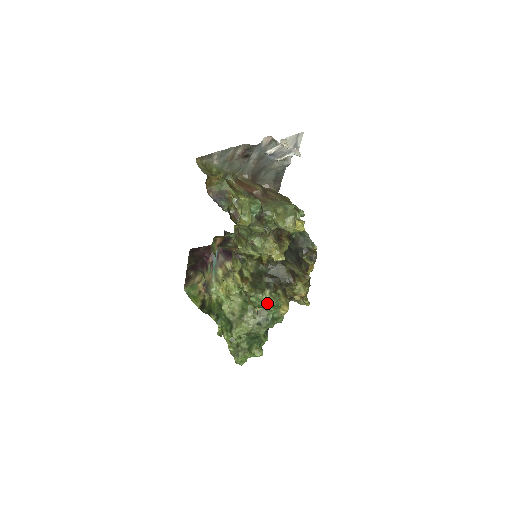
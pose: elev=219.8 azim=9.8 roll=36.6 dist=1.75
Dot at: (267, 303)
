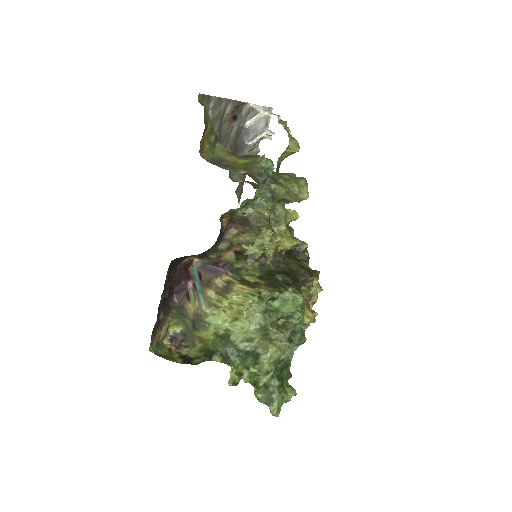
Dot at: (294, 305)
